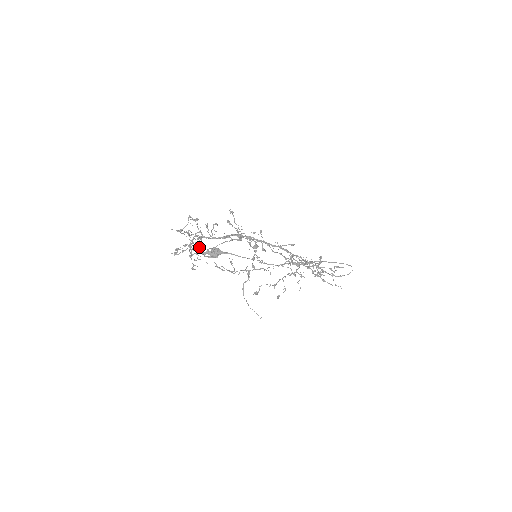
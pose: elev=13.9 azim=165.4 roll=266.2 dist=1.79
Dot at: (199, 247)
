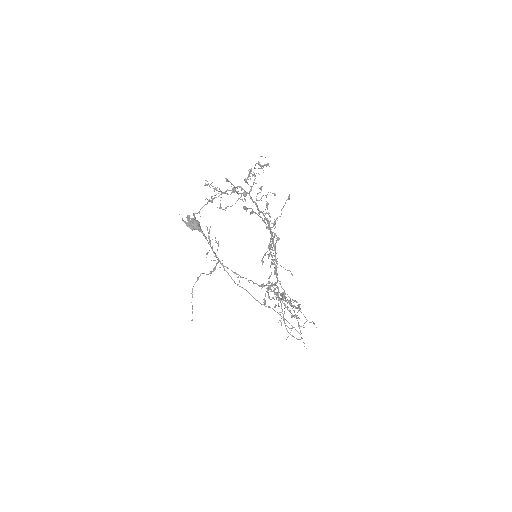
Dot at: (238, 199)
